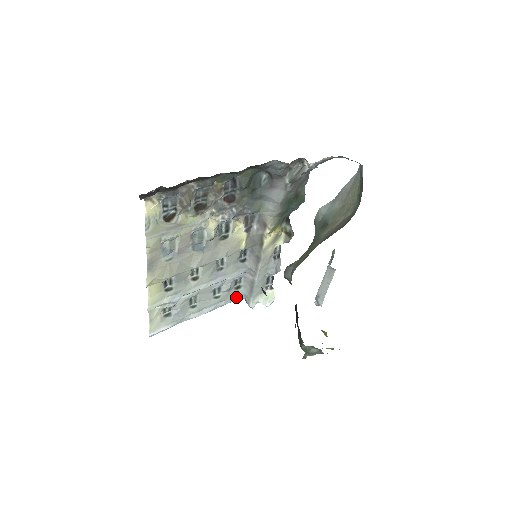
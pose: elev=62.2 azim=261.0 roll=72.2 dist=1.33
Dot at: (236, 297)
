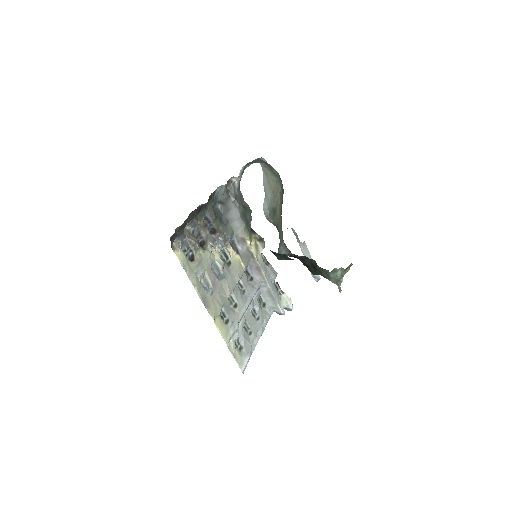
Dot at: (269, 314)
